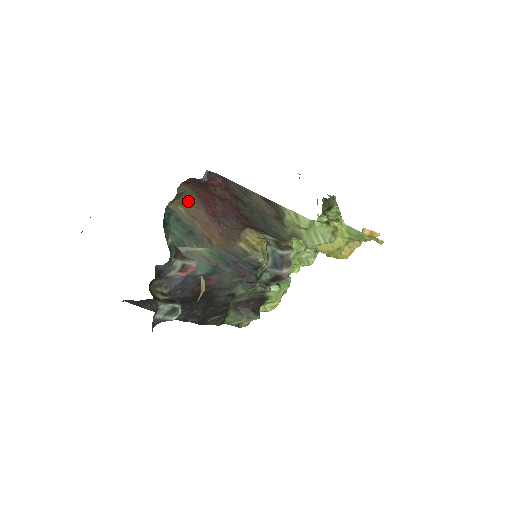
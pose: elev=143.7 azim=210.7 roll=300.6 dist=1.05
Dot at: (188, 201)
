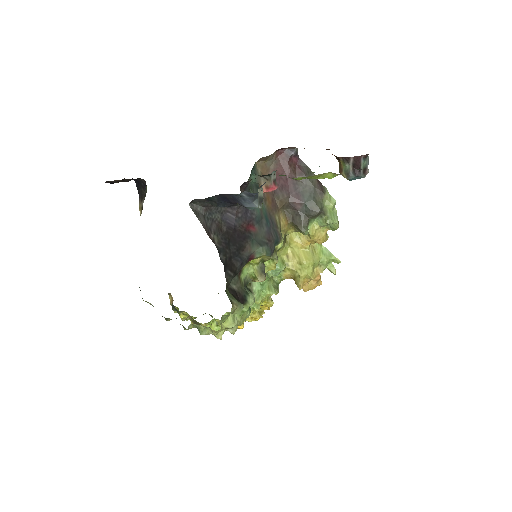
Dot at: (266, 169)
